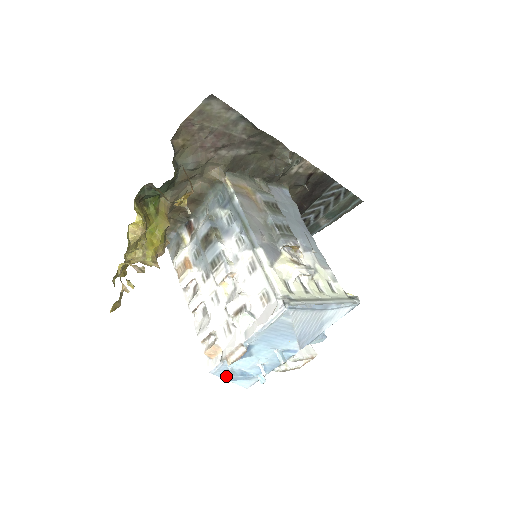
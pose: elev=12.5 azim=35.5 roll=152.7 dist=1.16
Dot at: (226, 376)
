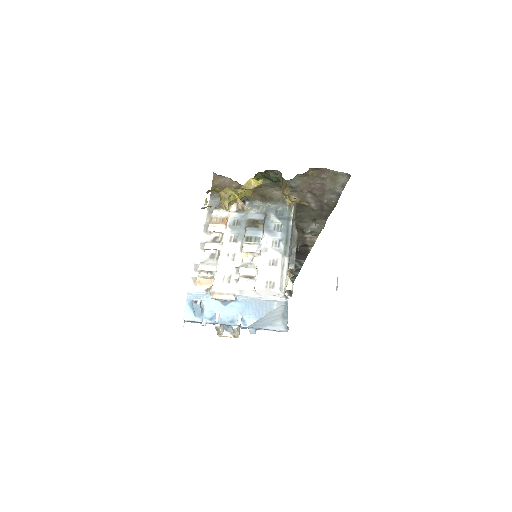
Dot at: (194, 302)
